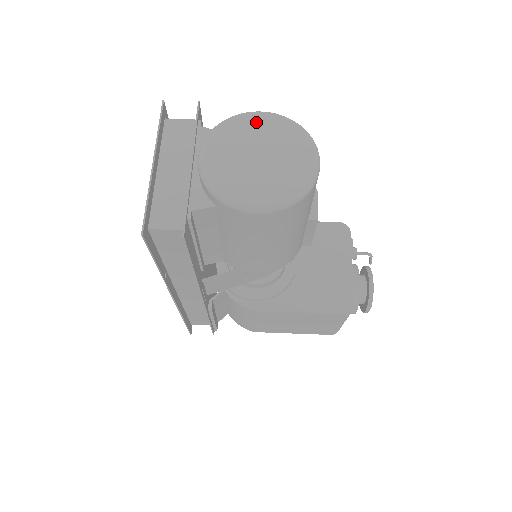
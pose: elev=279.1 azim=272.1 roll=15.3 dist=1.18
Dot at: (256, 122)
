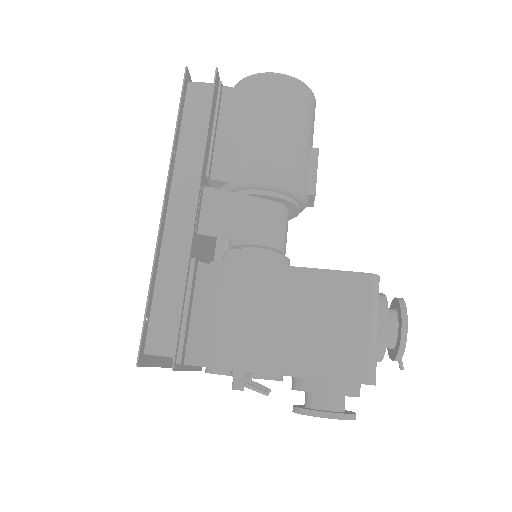
Dot at: occluded
